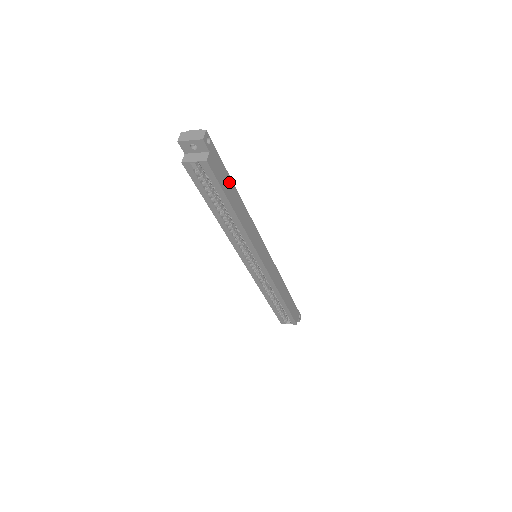
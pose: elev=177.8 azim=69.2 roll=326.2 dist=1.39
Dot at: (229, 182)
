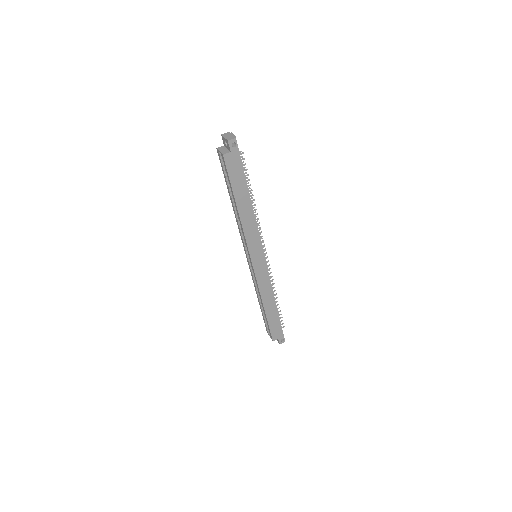
Dot at: (243, 183)
